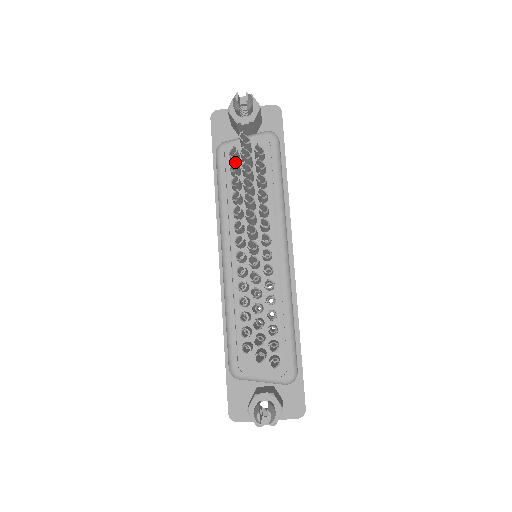
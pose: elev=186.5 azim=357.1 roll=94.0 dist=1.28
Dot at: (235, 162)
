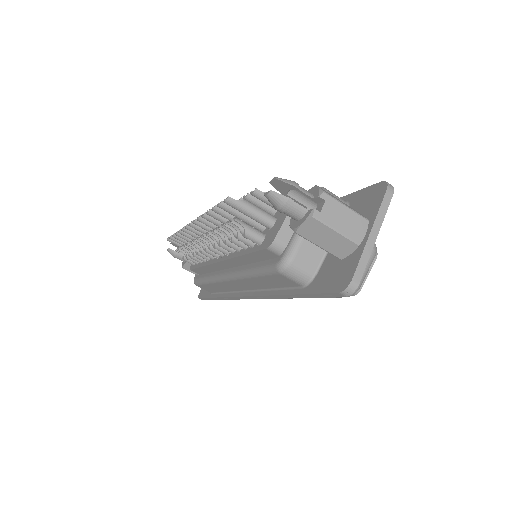
Dot at: (182, 251)
